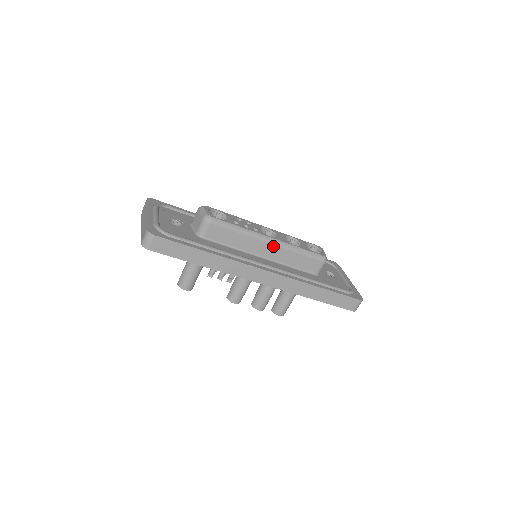
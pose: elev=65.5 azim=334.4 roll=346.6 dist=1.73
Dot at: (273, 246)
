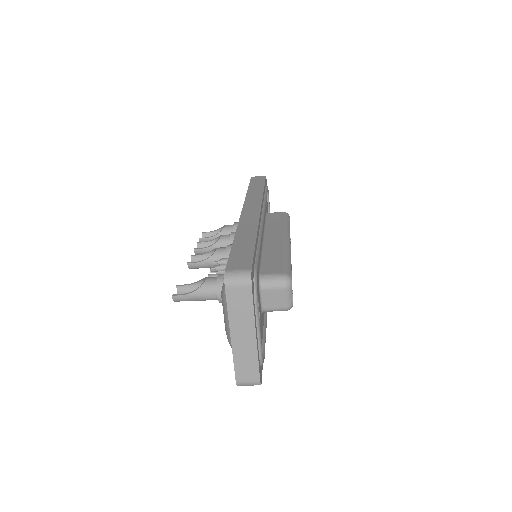
Dot at: occluded
